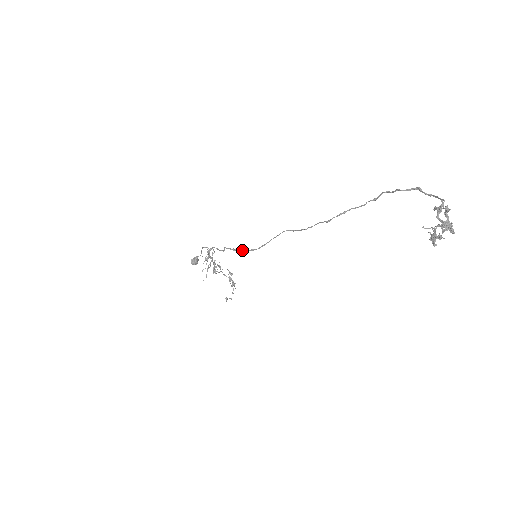
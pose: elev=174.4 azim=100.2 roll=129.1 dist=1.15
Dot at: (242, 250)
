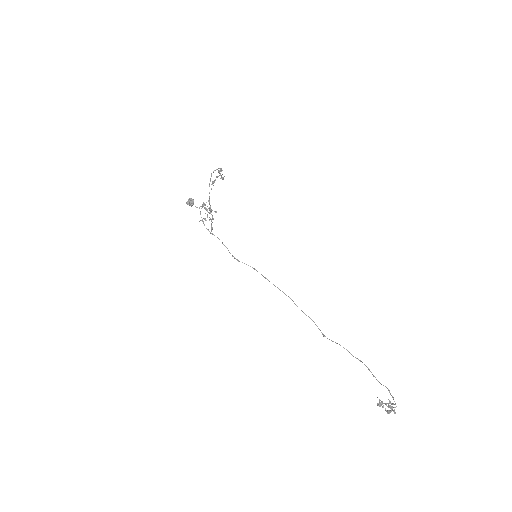
Dot at: occluded
